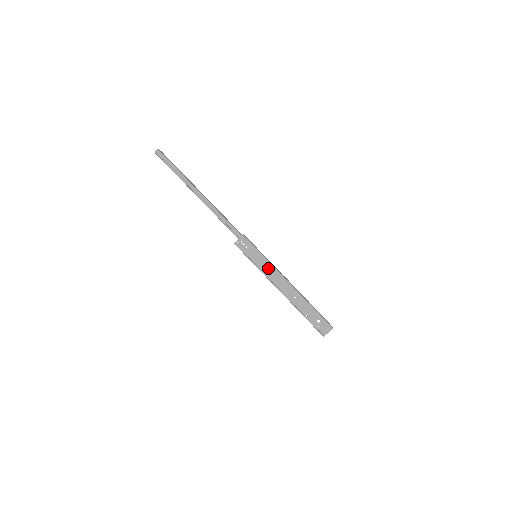
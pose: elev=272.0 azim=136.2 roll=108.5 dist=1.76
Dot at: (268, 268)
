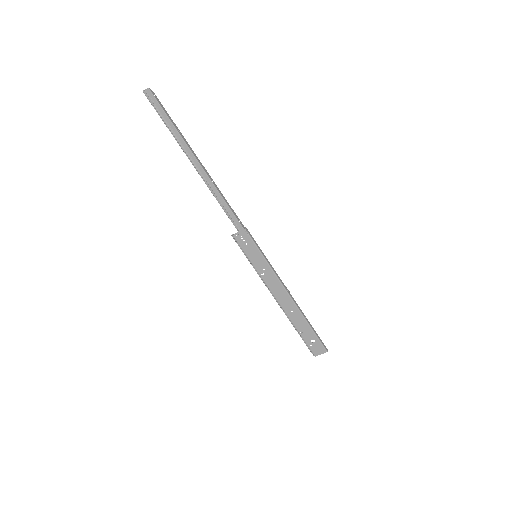
Dot at: (268, 273)
